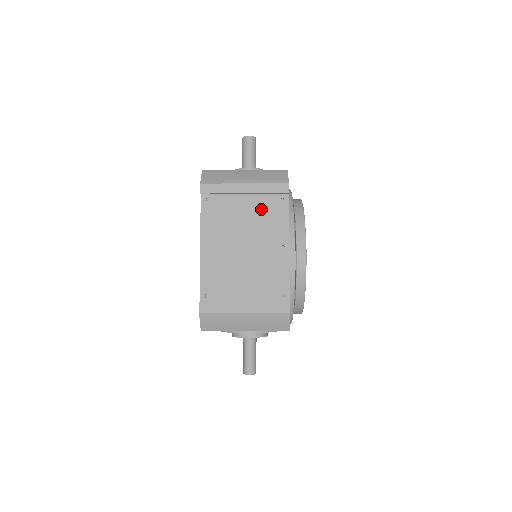
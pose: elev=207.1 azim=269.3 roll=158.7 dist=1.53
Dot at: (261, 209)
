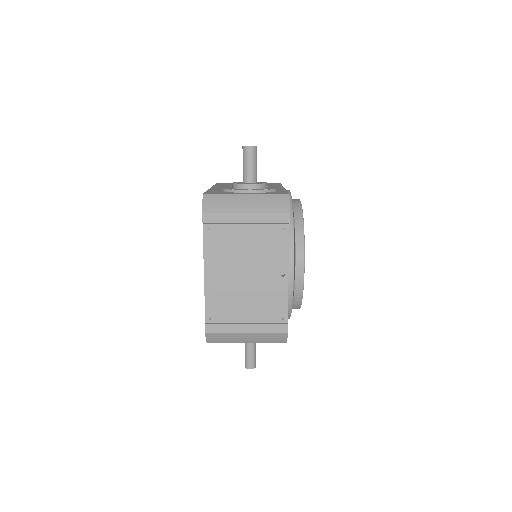
Dot at: (262, 239)
